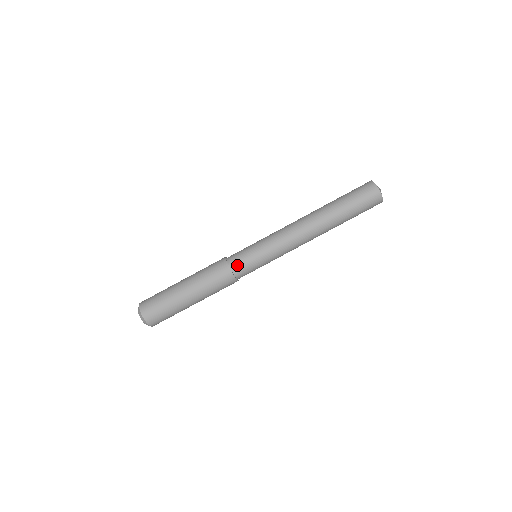
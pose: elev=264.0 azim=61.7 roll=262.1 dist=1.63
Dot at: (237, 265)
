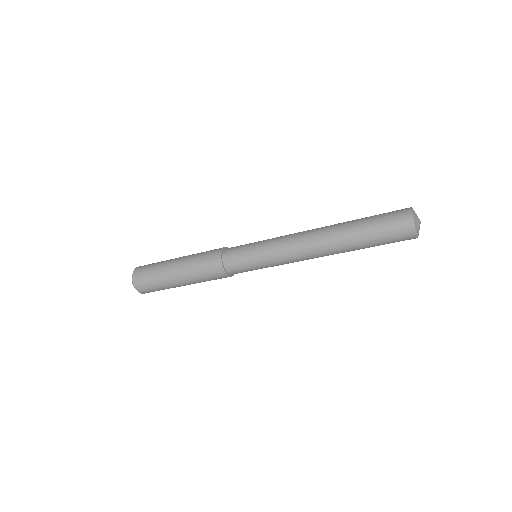
Dot at: occluded
